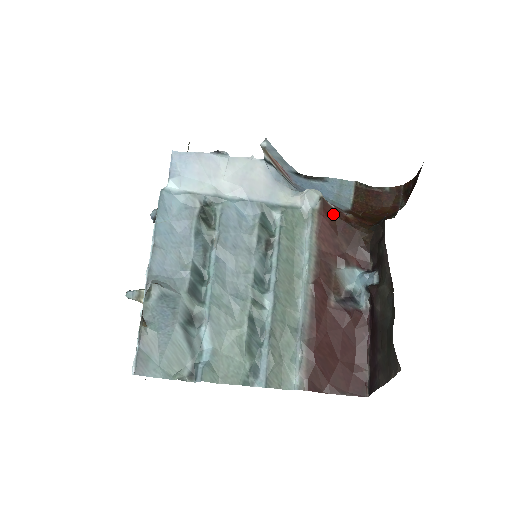
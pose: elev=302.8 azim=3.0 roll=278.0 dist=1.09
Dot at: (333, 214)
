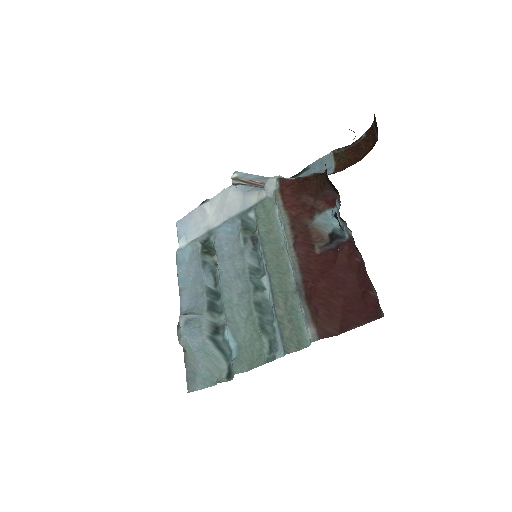
Dot at: (292, 183)
